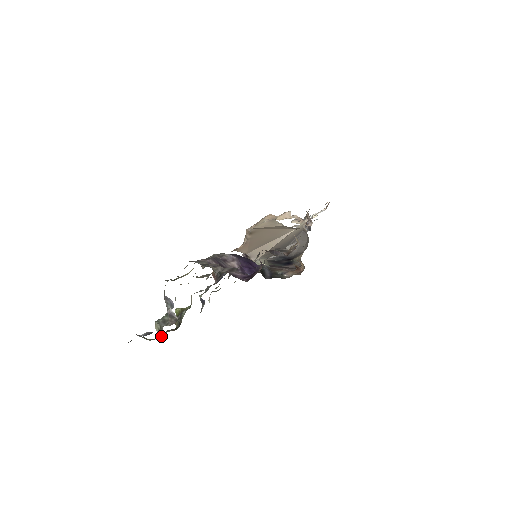
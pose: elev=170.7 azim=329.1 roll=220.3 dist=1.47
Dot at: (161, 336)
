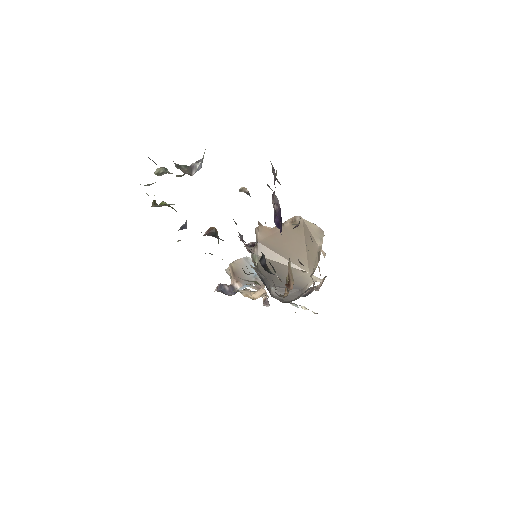
Dot at: (145, 185)
